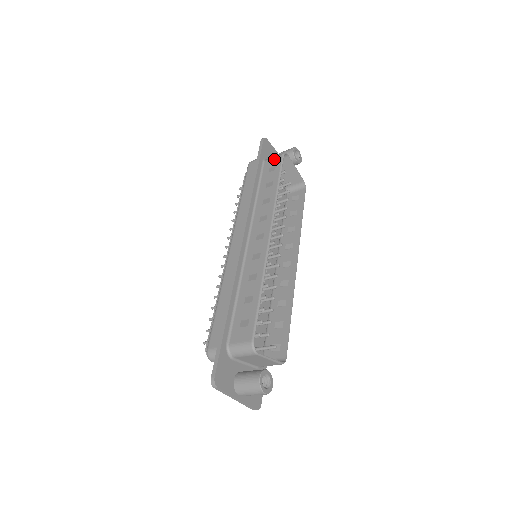
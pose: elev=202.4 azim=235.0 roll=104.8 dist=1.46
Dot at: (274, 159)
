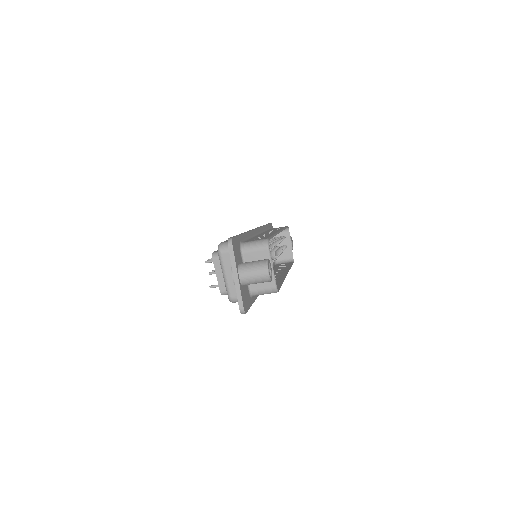
Dot at: occluded
